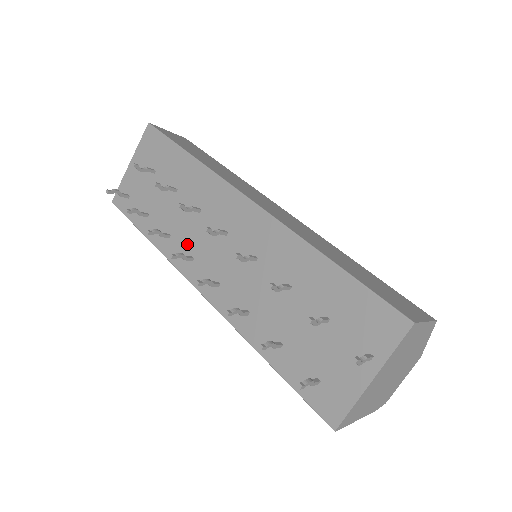
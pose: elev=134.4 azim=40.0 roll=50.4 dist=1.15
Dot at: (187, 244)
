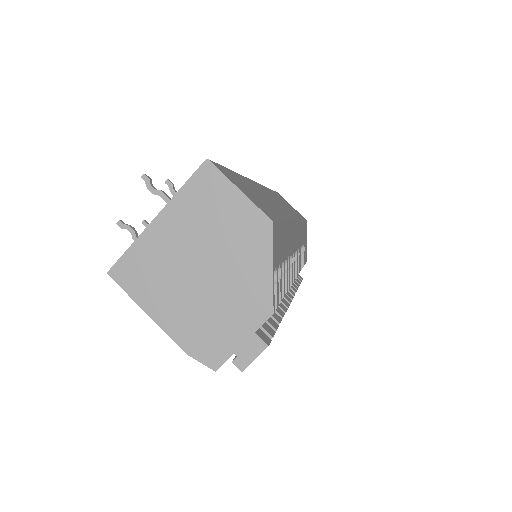
Dot at: occluded
